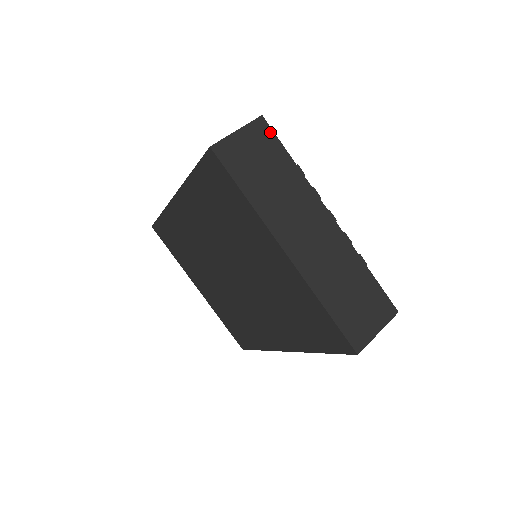
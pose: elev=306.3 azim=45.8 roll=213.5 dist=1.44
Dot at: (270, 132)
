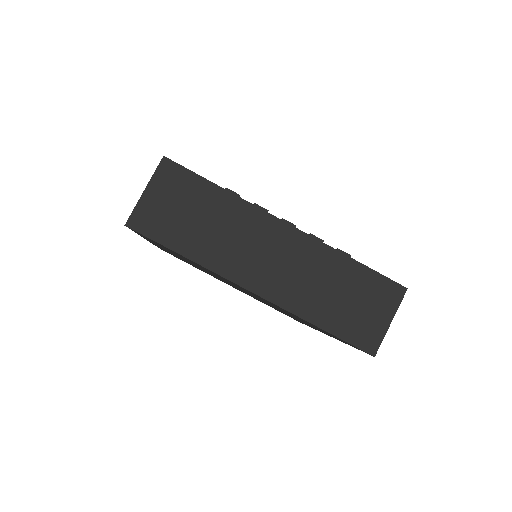
Dot at: (180, 170)
